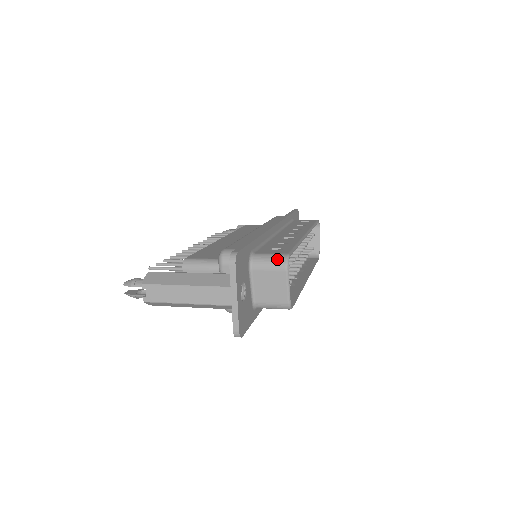
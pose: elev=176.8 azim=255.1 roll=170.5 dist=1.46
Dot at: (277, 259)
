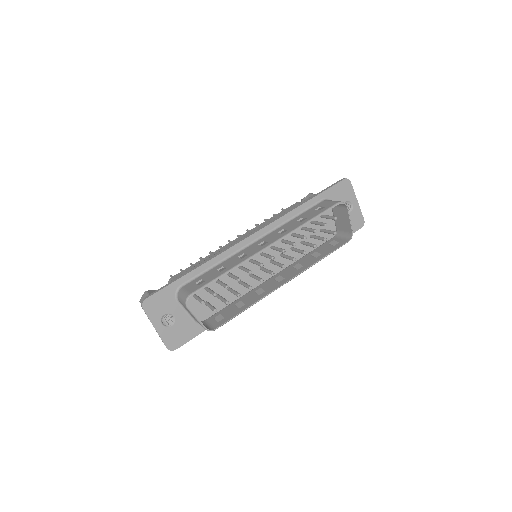
Dot at: (183, 298)
